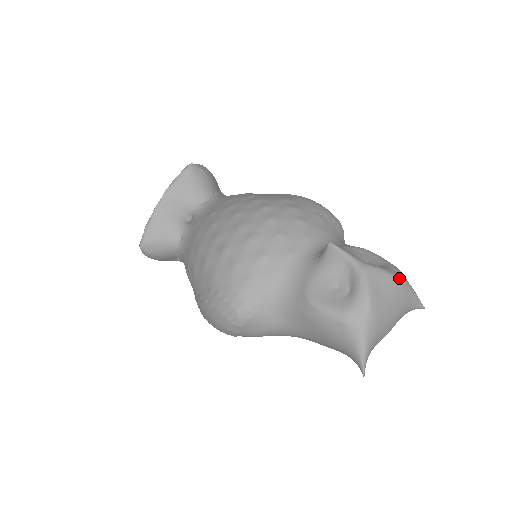
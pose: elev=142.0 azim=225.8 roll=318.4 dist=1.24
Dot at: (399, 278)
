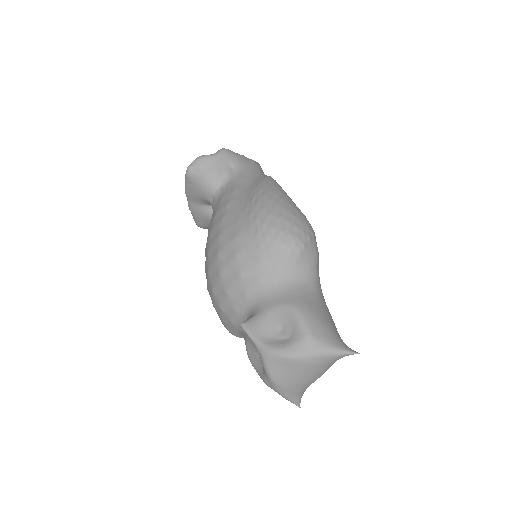
Dot at: (301, 356)
